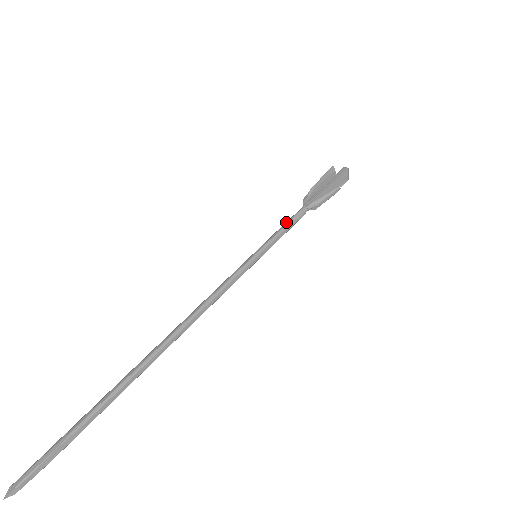
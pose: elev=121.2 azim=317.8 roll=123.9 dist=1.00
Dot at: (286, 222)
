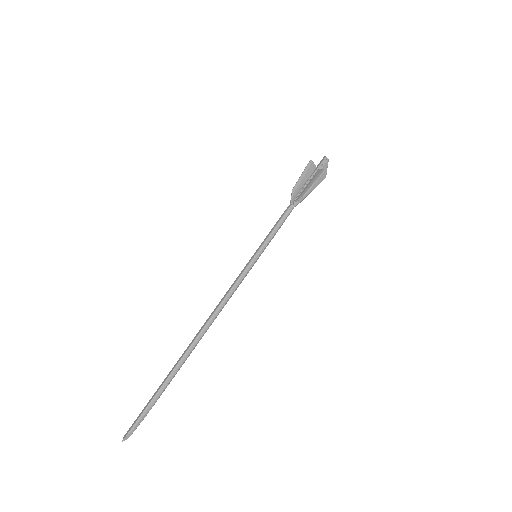
Dot at: (280, 224)
